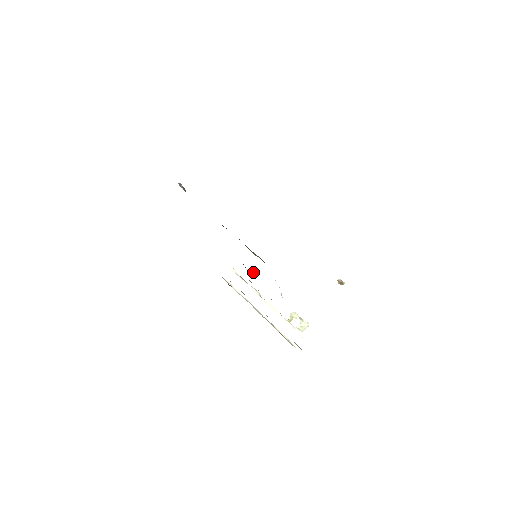
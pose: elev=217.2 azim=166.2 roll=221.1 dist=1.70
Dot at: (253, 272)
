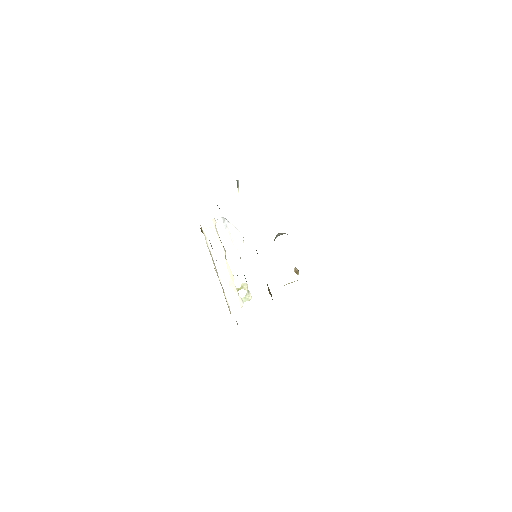
Dot at: (228, 223)
